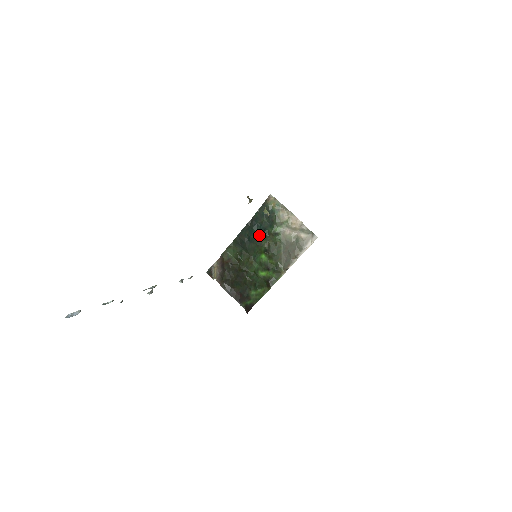
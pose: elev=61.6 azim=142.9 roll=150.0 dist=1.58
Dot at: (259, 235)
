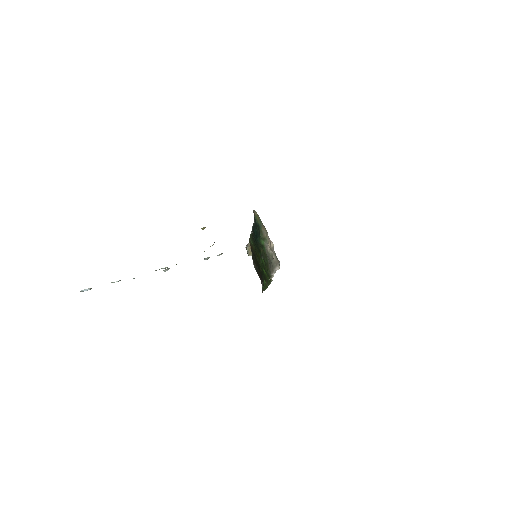
Dot at: occluded
